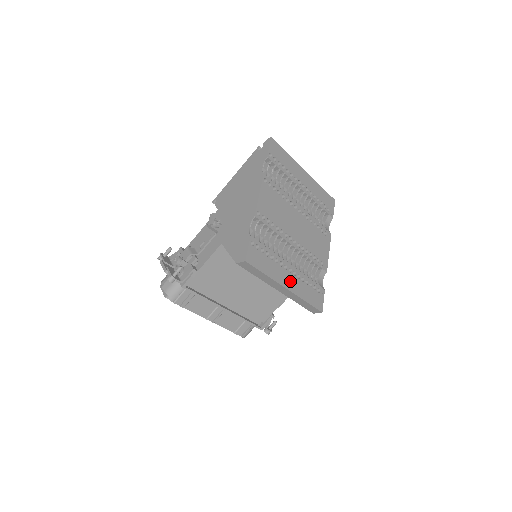
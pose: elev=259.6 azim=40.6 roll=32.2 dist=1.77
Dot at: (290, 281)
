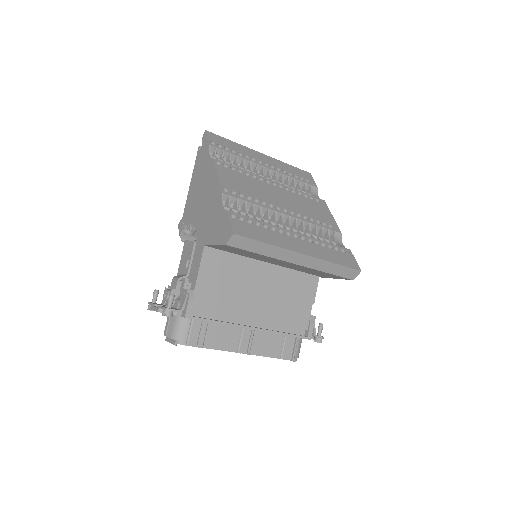
Dot at: (302, 246)
